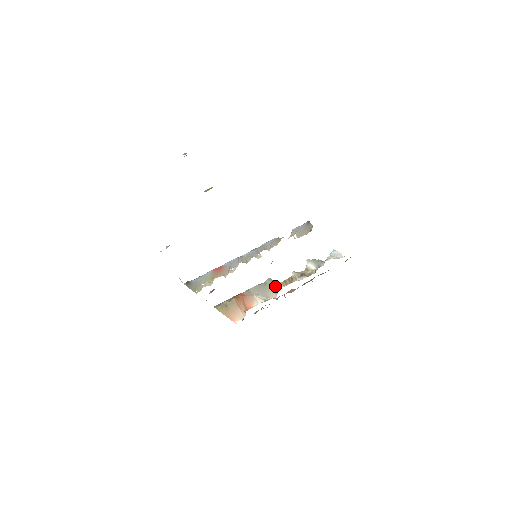
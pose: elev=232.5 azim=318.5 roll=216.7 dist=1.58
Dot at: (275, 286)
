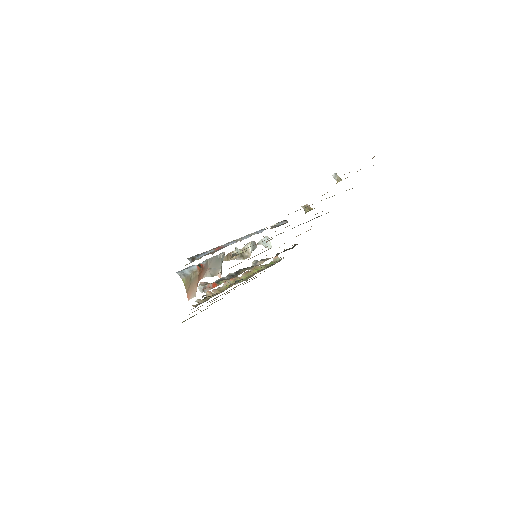
Dot at: occluded
